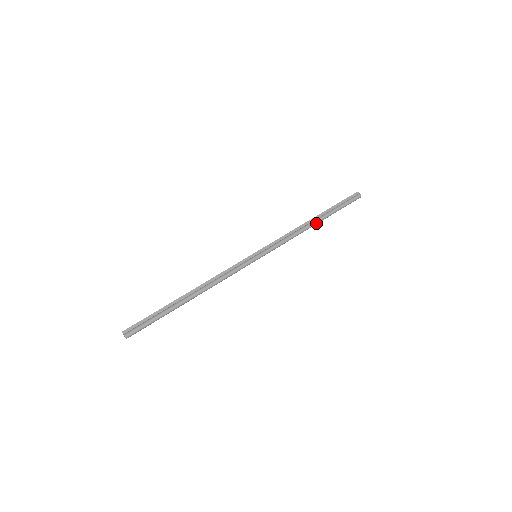
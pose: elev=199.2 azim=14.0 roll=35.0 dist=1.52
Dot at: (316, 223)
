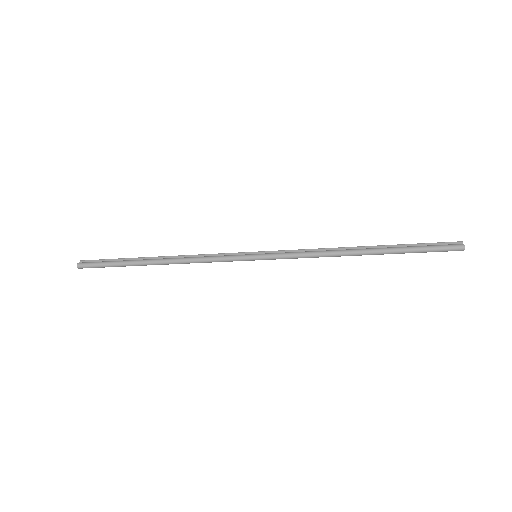
Dot at: (363, 251)
